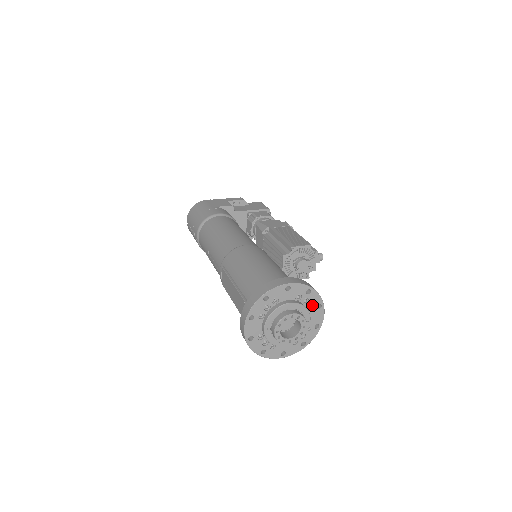
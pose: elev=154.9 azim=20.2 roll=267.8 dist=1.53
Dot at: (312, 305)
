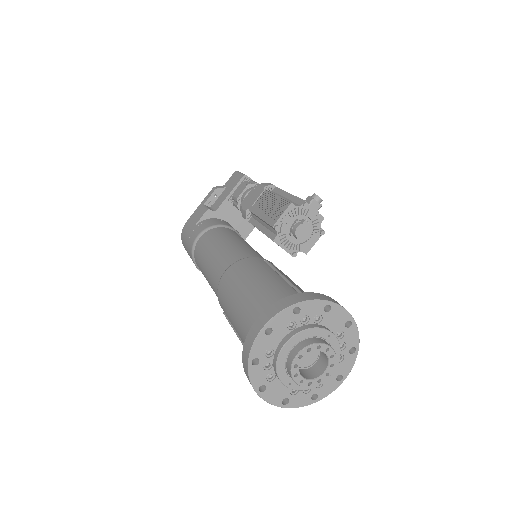
Dot at: (317, 315)
